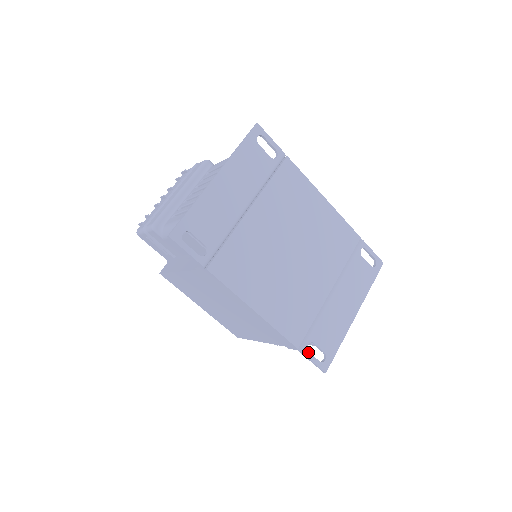
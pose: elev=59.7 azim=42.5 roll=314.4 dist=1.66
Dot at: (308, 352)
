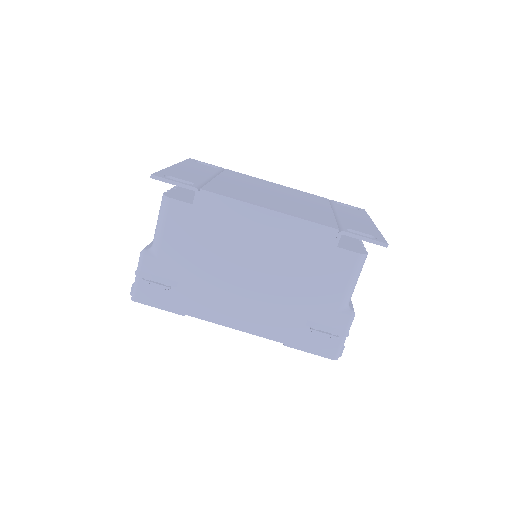
Dot at: (352, 233)
